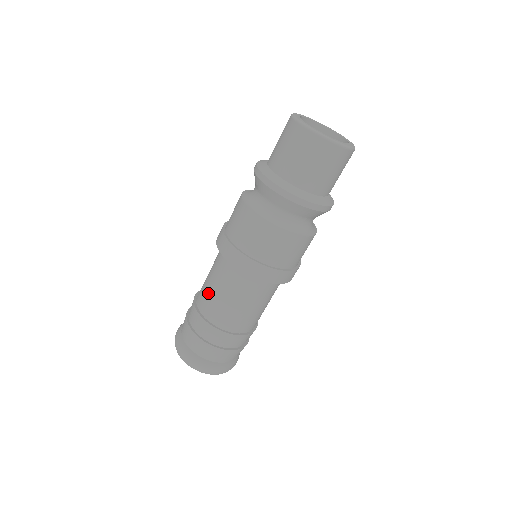
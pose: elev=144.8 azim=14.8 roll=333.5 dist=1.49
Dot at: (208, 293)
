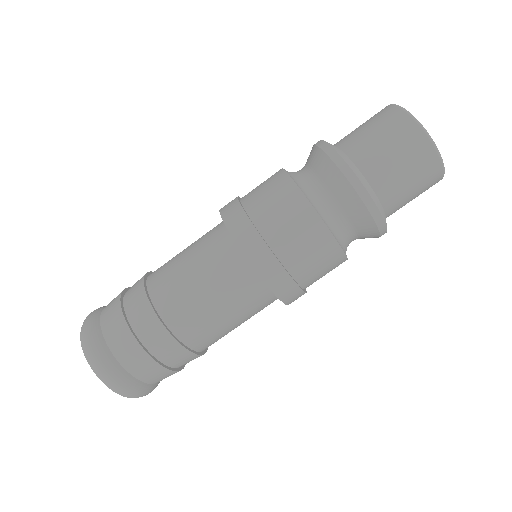
Dot at: (203, 316)
